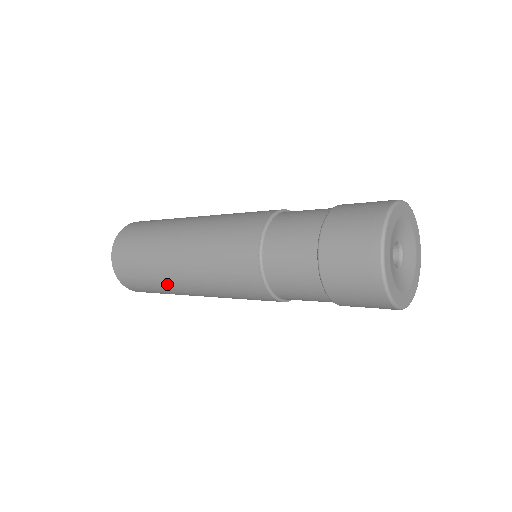
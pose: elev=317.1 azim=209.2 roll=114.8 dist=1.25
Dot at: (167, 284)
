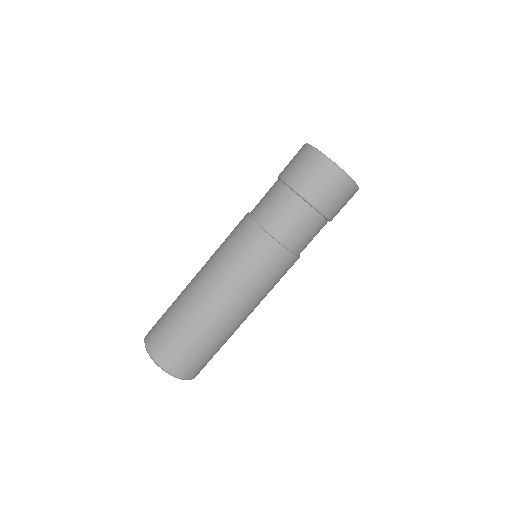
Dot at: (225, 333)
